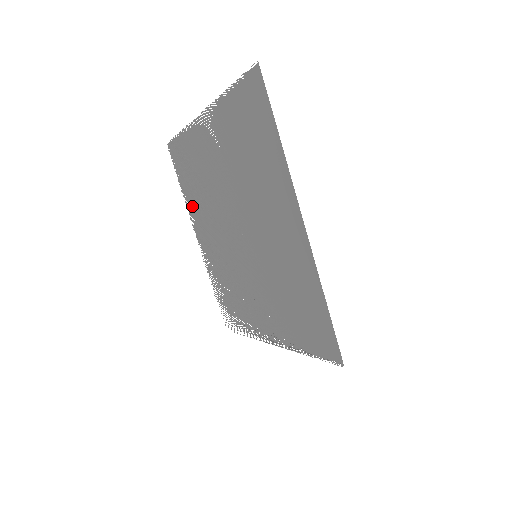
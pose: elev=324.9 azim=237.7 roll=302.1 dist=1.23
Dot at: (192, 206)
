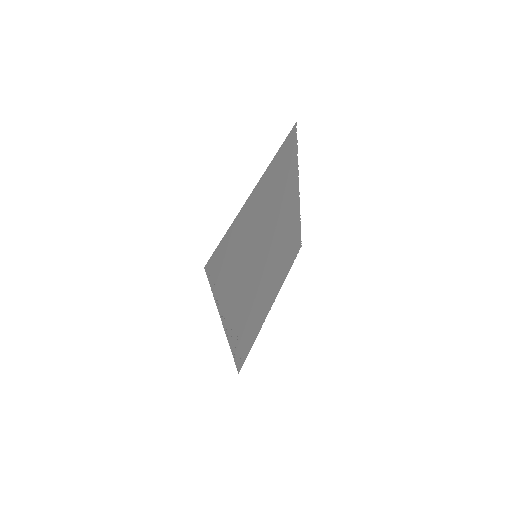
Dot at: (282, 276)
